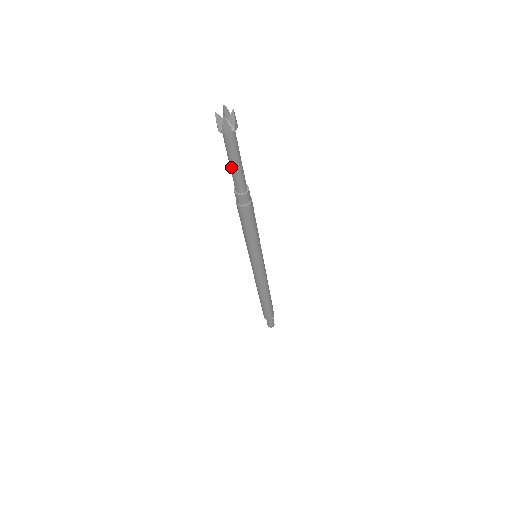
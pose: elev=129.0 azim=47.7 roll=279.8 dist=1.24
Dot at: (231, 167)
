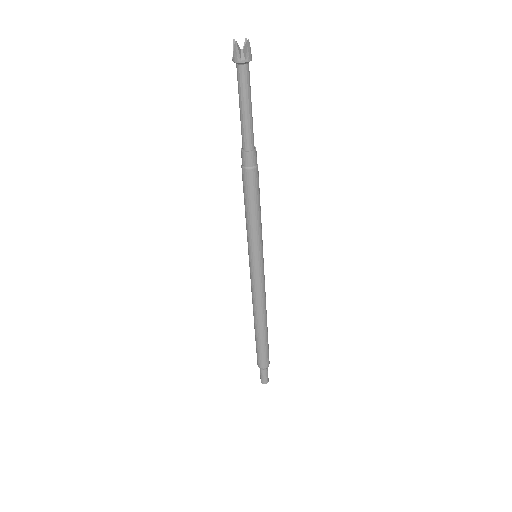
Dot at: (247, 113)
